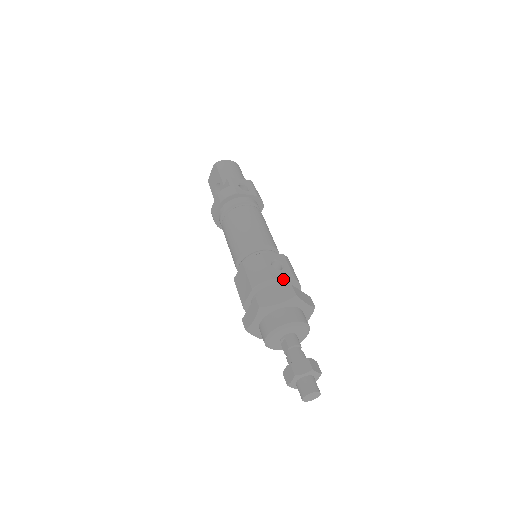
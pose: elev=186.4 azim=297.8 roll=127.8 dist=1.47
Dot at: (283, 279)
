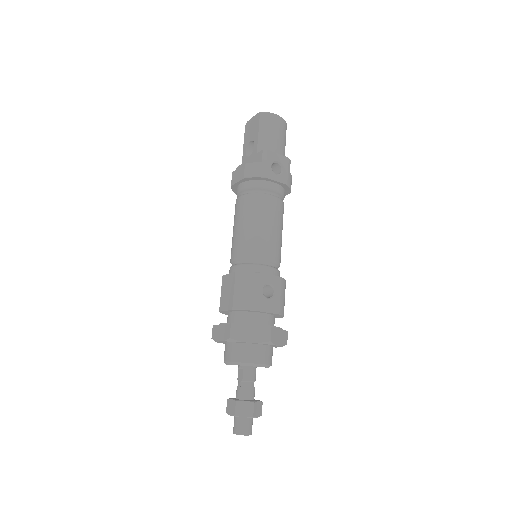
Dot at: (267, 312)
